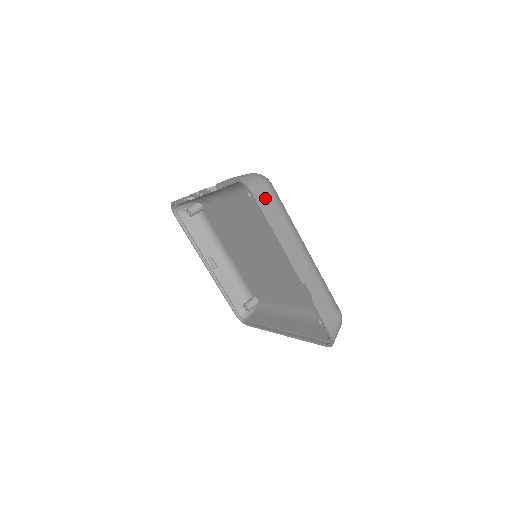
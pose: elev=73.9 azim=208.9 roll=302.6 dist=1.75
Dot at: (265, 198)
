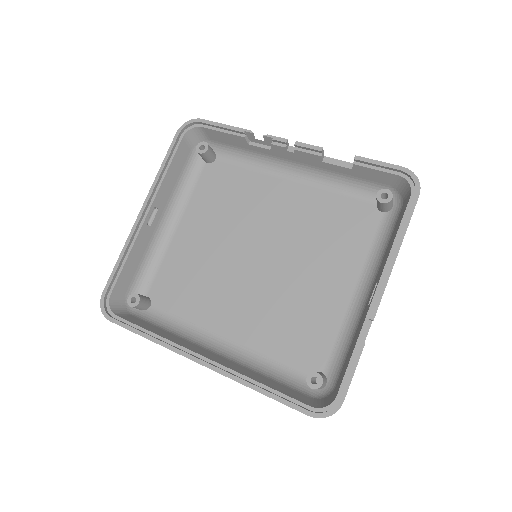
Dot at: occluded
